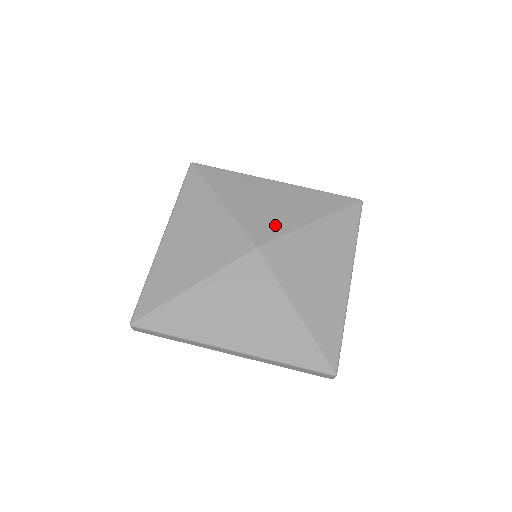
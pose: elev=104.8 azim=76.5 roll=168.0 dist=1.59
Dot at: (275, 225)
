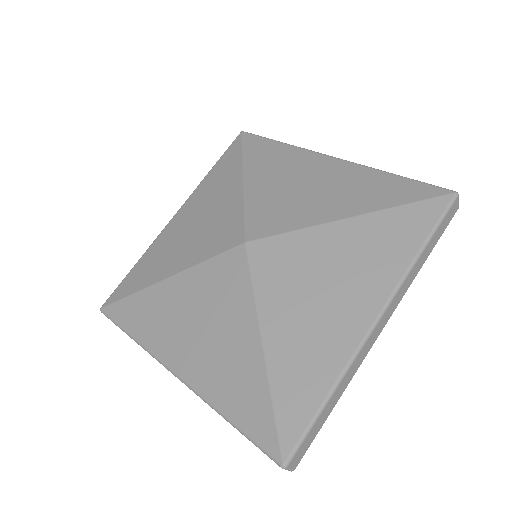
Dot at: (289, 216)
